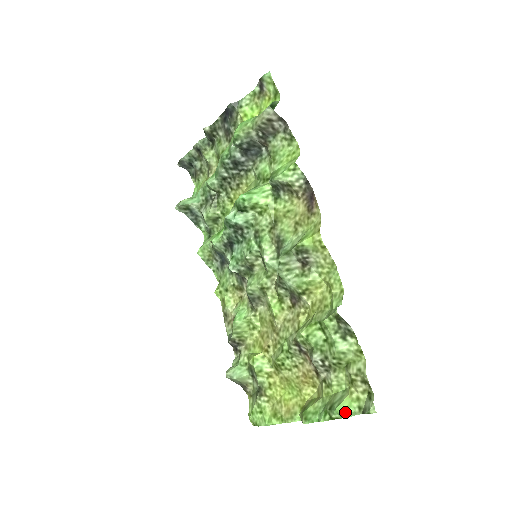
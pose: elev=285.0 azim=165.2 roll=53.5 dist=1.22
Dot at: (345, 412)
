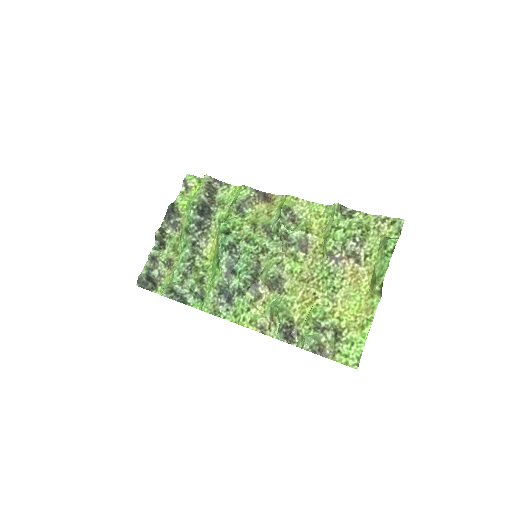
Dot at: (393, 239)
